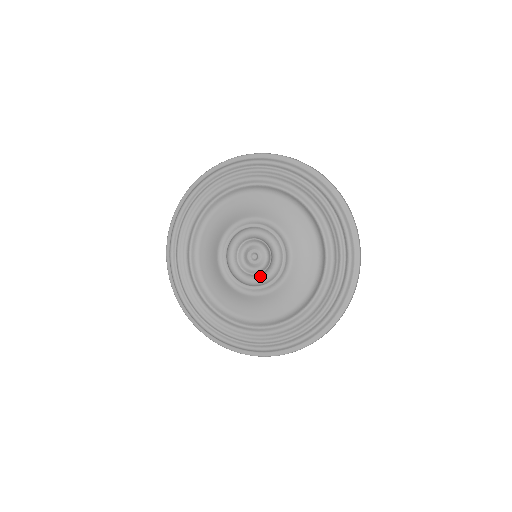
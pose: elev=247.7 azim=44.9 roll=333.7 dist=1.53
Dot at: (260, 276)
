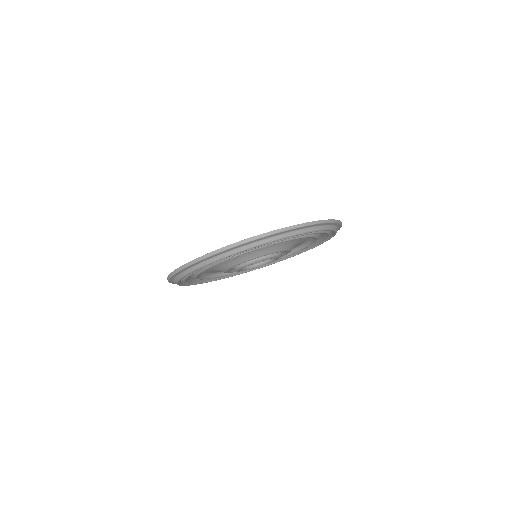
Dot at: (265, 264)
